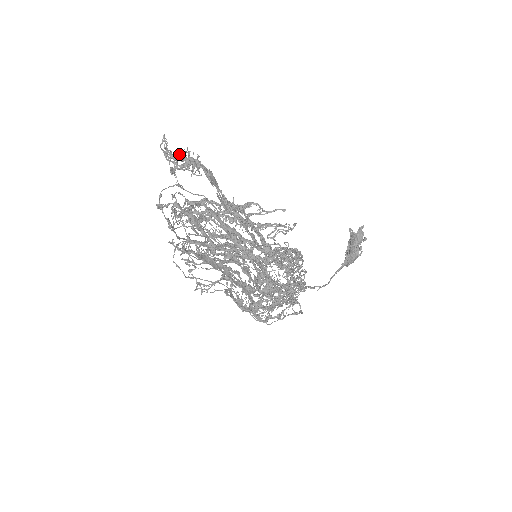
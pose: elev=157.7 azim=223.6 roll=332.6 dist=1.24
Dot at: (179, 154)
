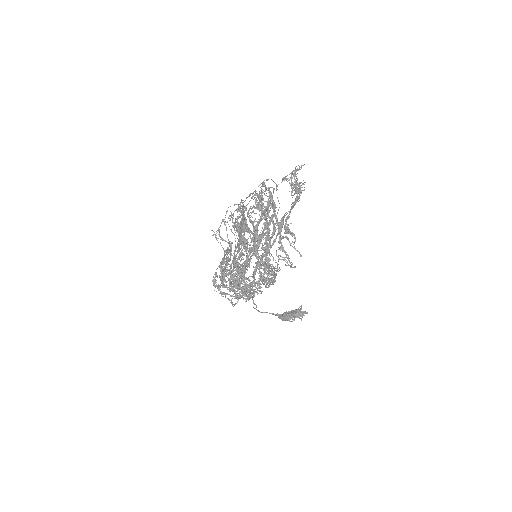
Dot at: occluded
